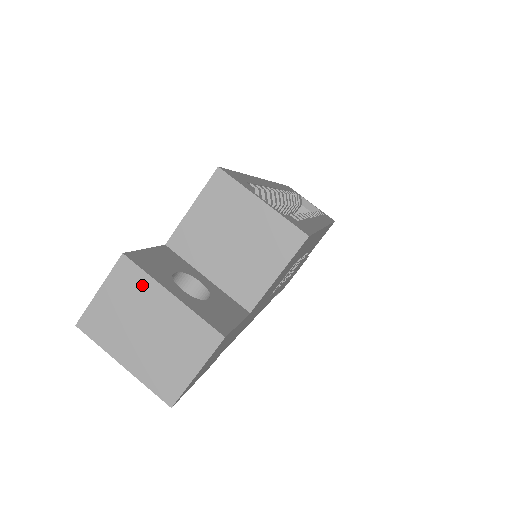
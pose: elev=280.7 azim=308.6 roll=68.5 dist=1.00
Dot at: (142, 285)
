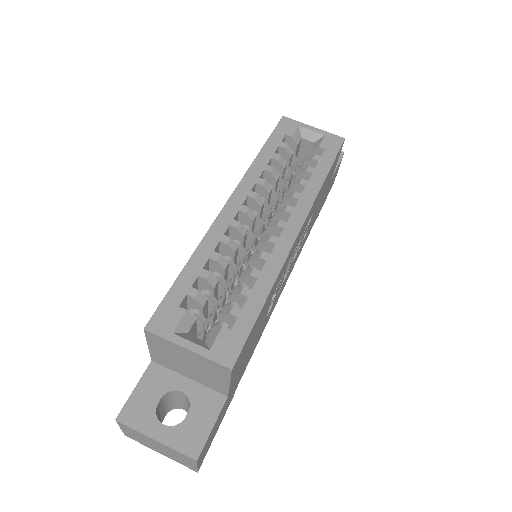
Dot at: (137, 433)
